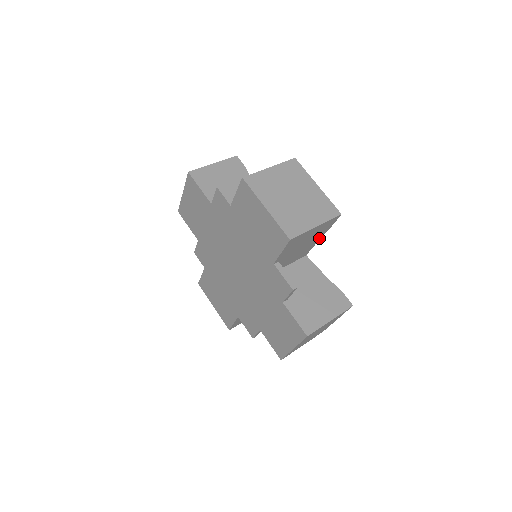
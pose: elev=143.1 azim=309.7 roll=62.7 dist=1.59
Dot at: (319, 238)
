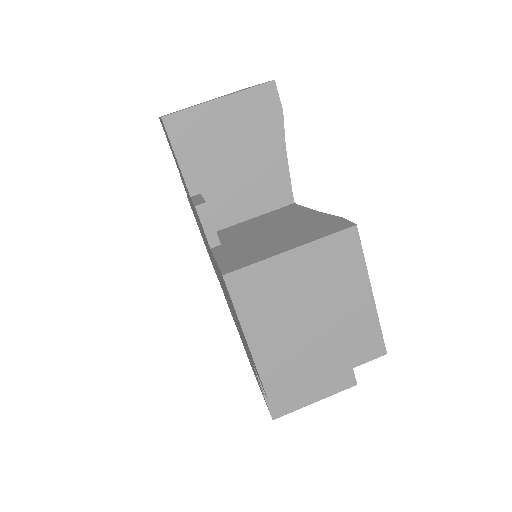
Dot at: occluded
